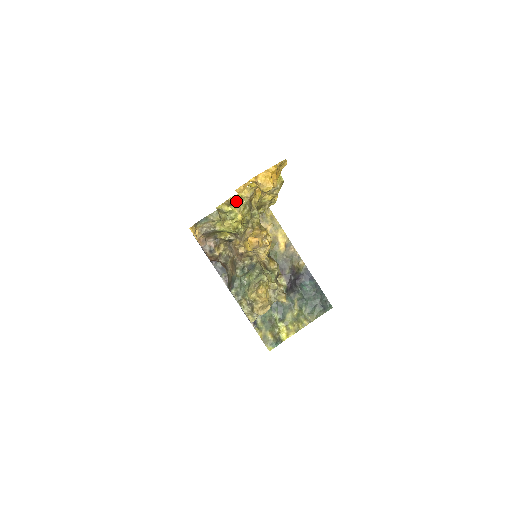
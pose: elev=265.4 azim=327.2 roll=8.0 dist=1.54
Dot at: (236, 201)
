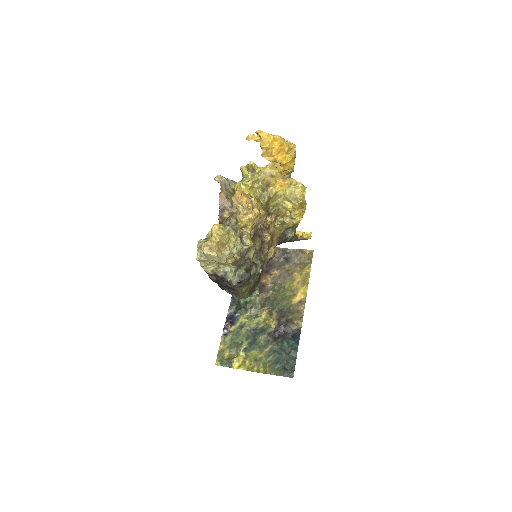
Dot at: (255, 171)
